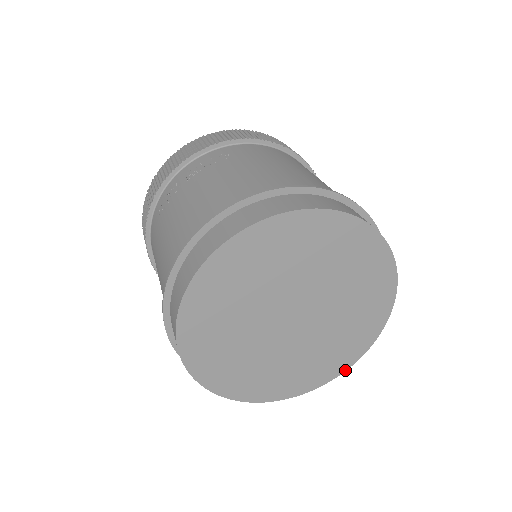
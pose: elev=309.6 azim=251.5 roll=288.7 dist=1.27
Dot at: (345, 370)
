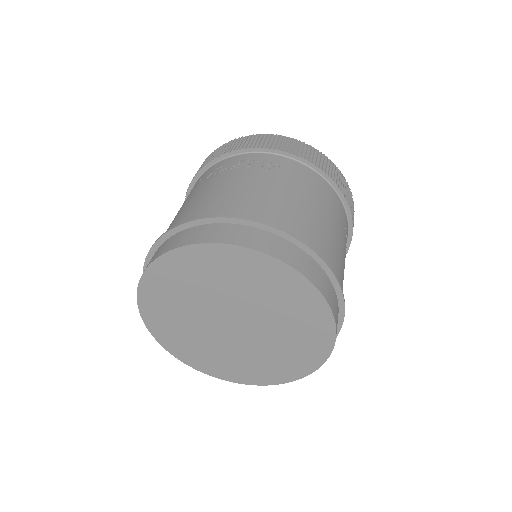
Dot at: (266, 385)
